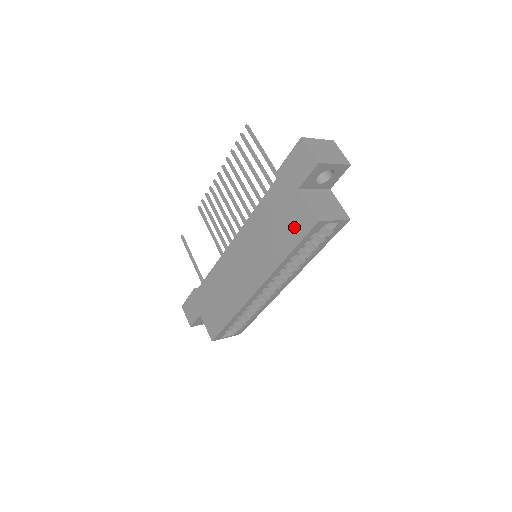
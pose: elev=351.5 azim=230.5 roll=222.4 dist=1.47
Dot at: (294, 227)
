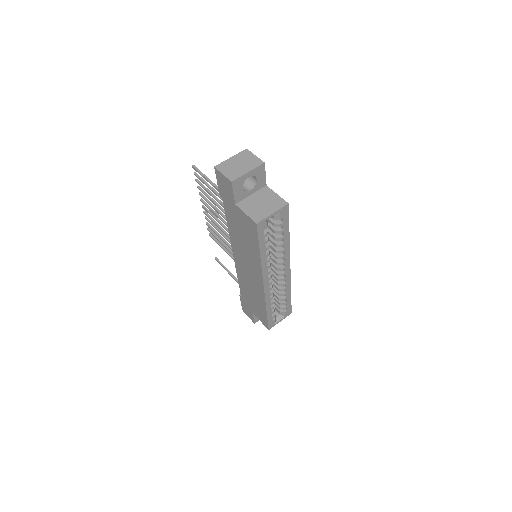
Dot at: (250, 232)
